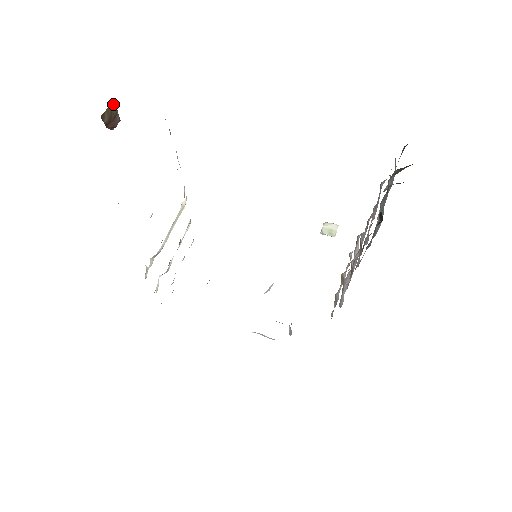
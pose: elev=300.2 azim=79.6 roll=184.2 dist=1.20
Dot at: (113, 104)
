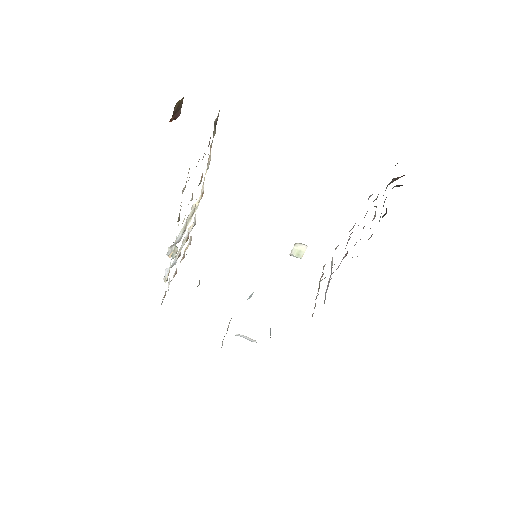
Dot at: (182, 98)
